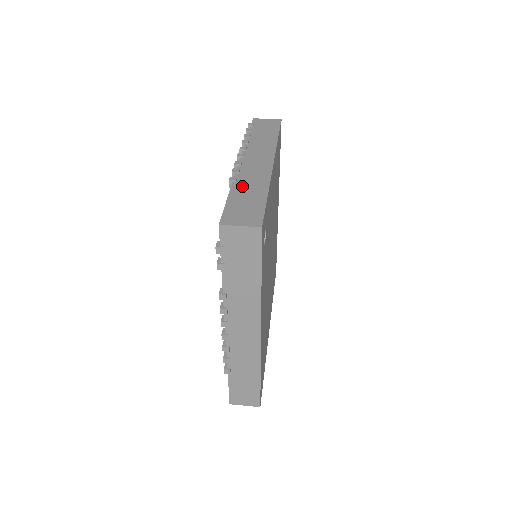
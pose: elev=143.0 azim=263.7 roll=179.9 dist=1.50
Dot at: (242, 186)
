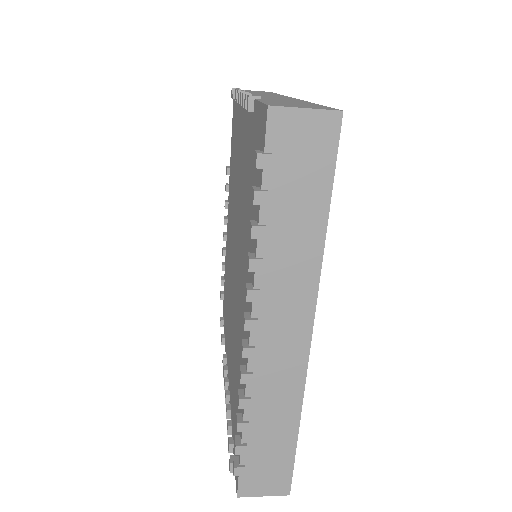
Dot at: occluded
